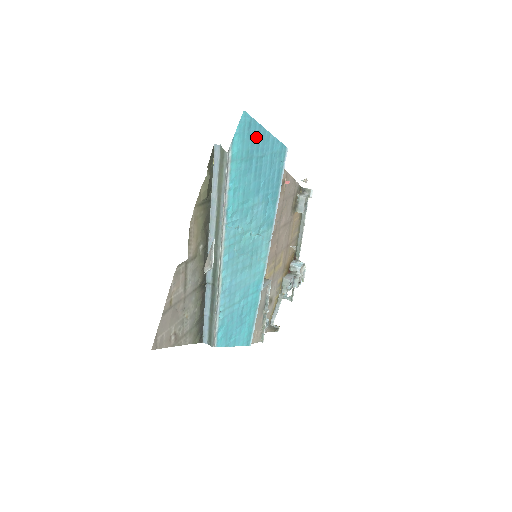
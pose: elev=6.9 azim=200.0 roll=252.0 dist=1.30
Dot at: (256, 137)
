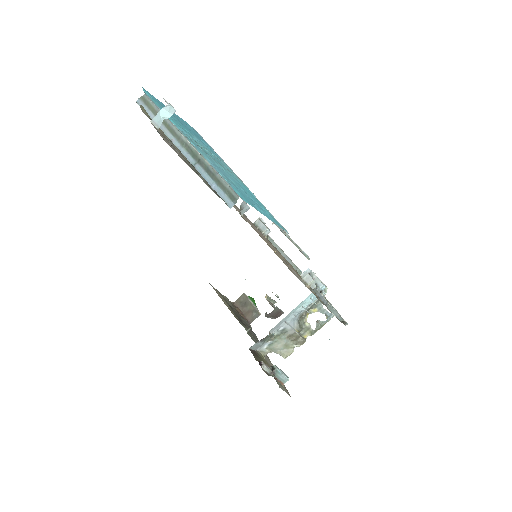
Dot at: (162, 105)
